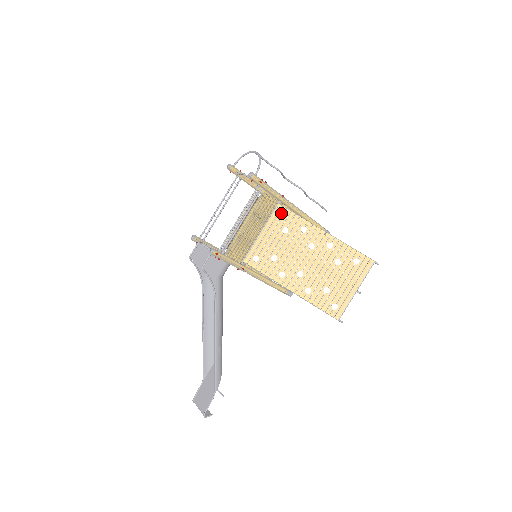
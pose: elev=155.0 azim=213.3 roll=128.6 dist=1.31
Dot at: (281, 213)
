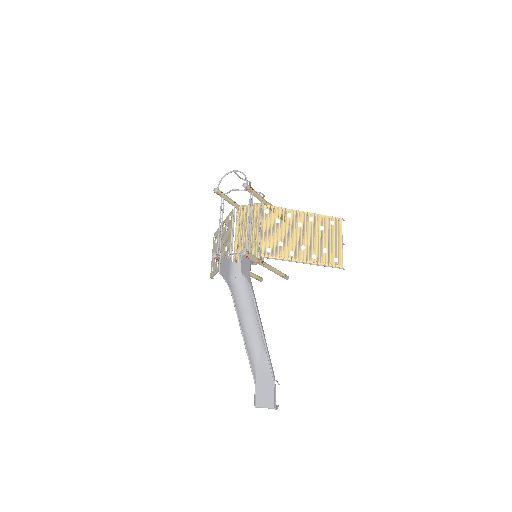
Dot at: (268, 210)
